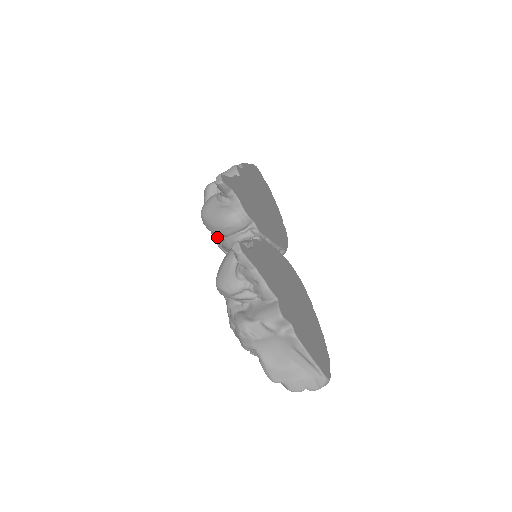
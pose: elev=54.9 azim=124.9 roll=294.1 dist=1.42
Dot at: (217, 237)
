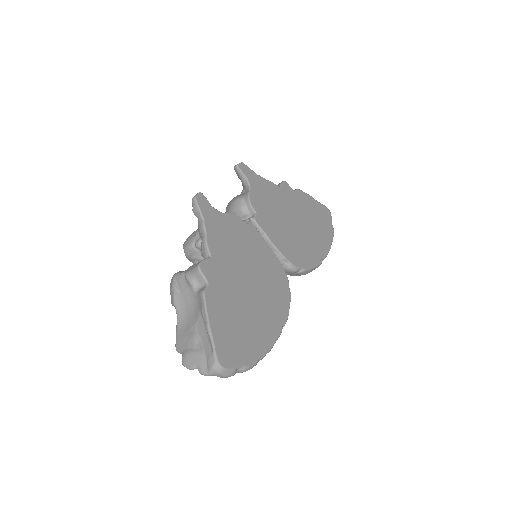
Dot at: occluded
